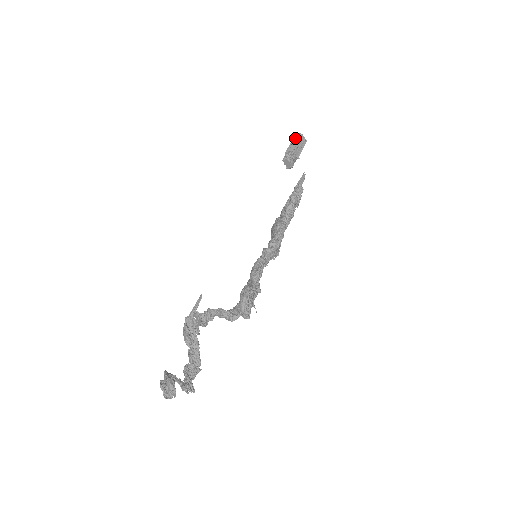
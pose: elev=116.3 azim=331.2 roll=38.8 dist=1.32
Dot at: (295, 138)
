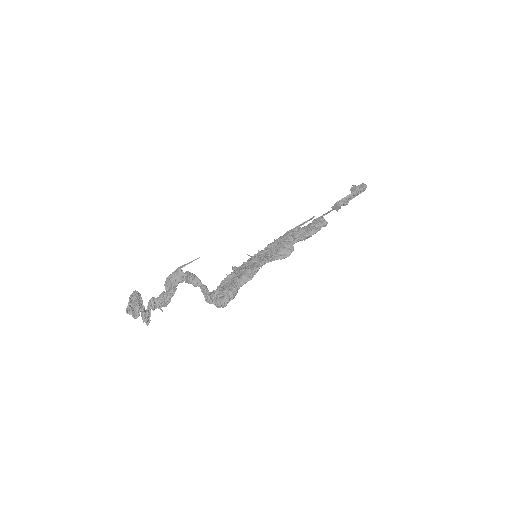
Dot at: (360, 189)
